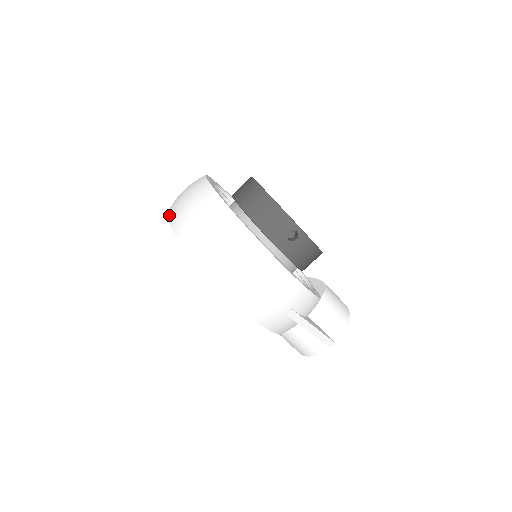
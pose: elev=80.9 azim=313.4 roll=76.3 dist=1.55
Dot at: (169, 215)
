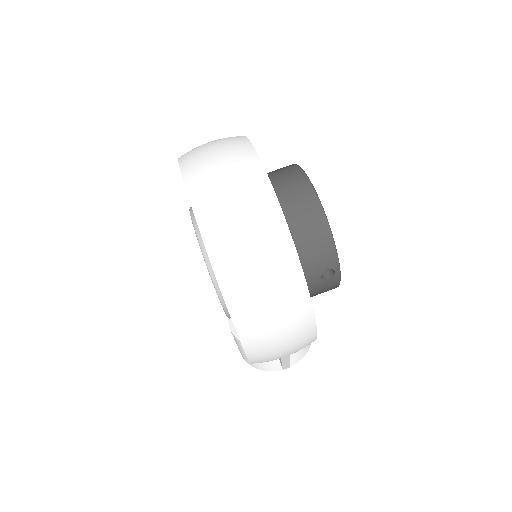
Dot at: (190, 185)
